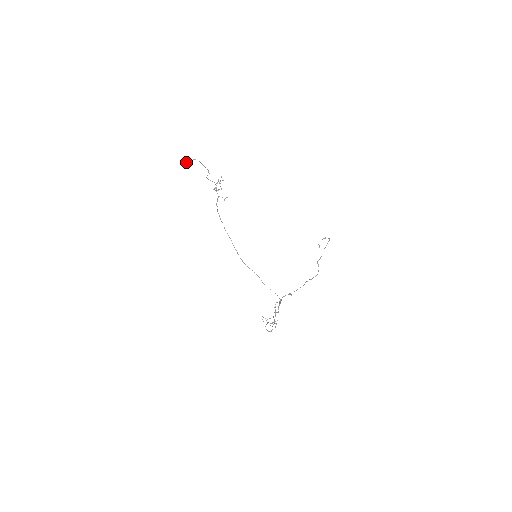
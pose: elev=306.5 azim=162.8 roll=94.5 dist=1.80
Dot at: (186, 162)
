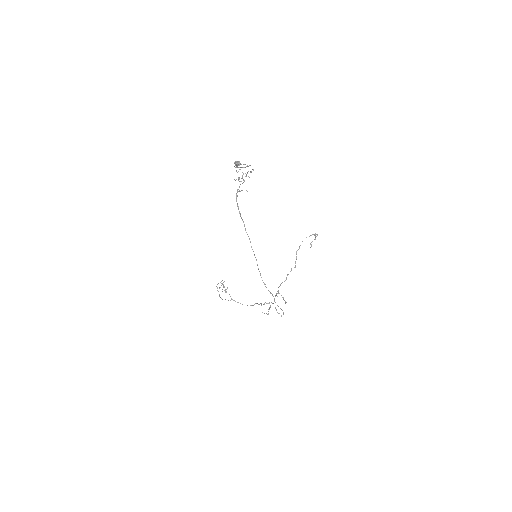
Dot at: (236, 165)
